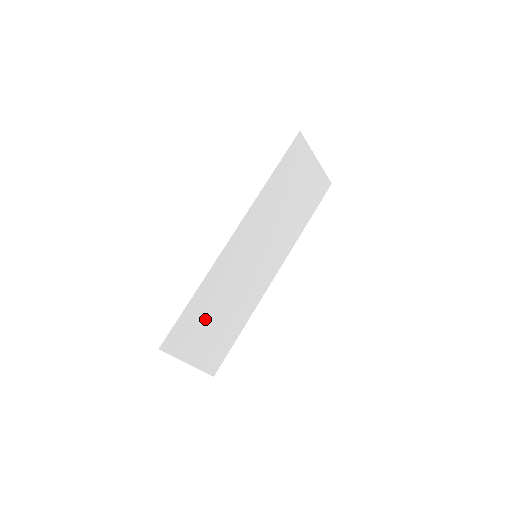
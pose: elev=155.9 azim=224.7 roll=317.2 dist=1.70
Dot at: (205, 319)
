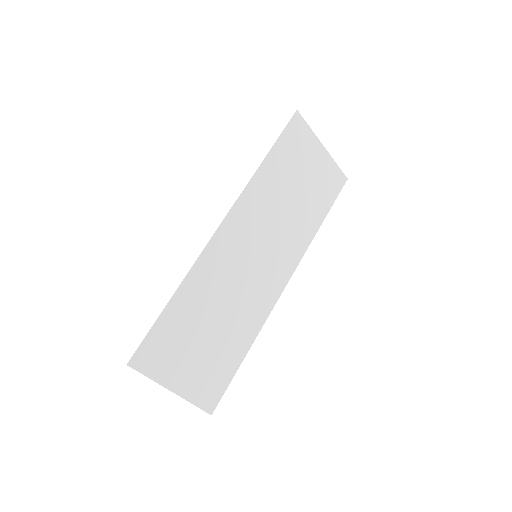
Dot at: (192, 331)
